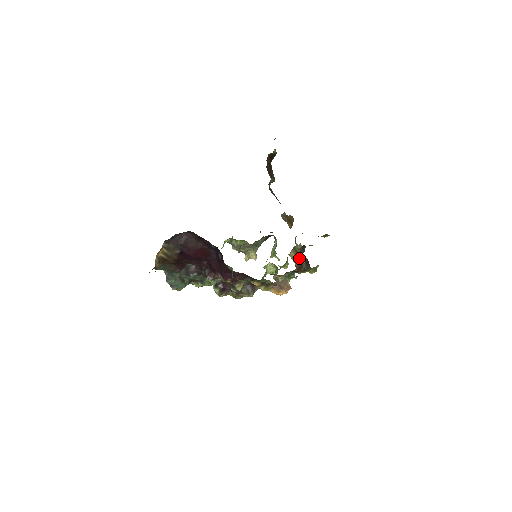
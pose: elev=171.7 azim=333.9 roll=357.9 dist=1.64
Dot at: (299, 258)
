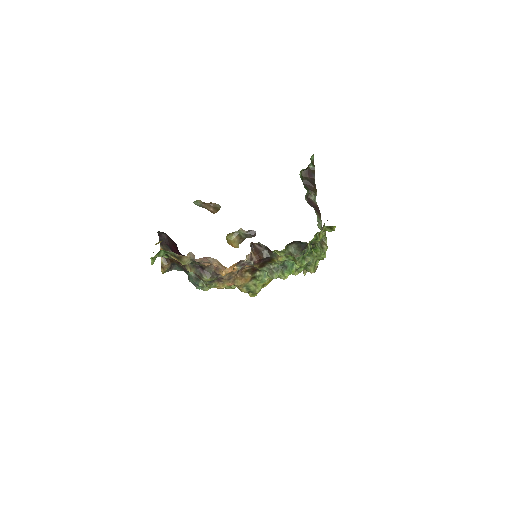
Dot at: occluded
